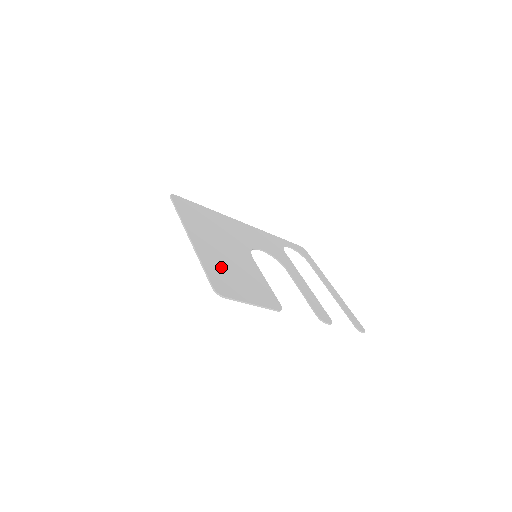
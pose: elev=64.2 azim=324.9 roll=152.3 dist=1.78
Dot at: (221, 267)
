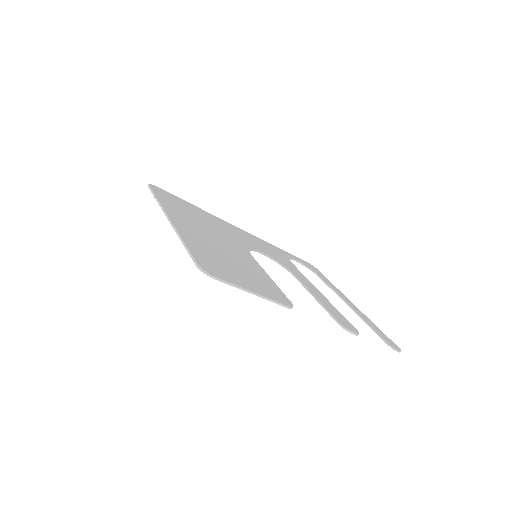
Dot at: (210, 251)
